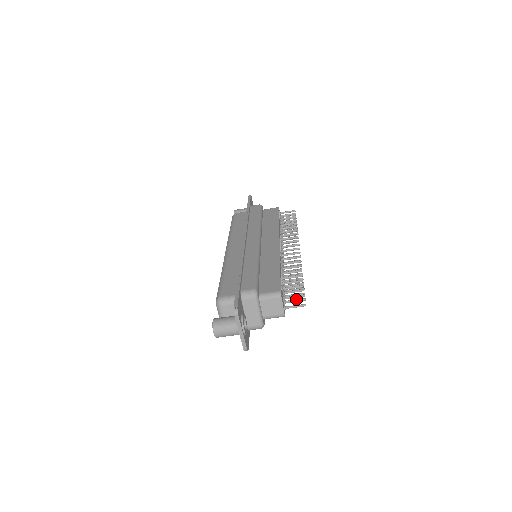
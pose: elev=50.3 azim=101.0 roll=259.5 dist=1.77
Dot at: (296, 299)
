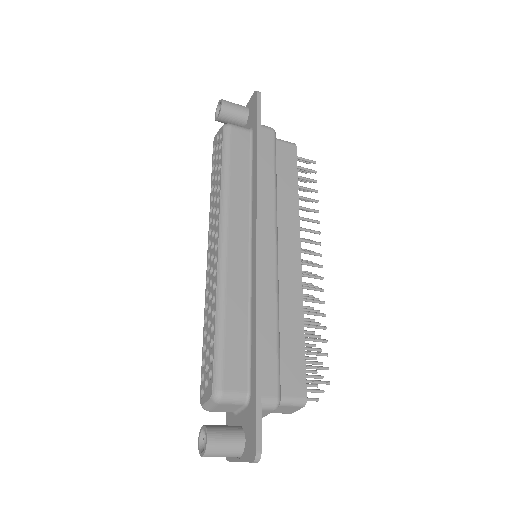
Dot at: (307, 384)
